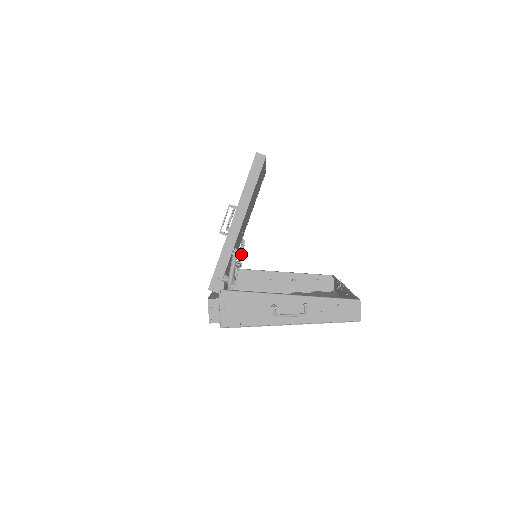
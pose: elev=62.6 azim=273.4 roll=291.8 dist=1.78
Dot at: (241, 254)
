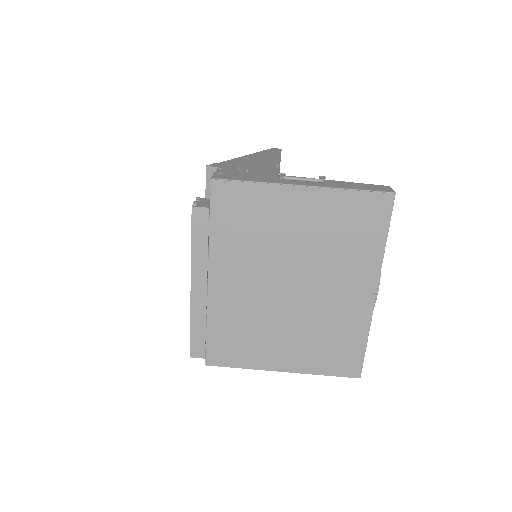
Dot at: occluded
